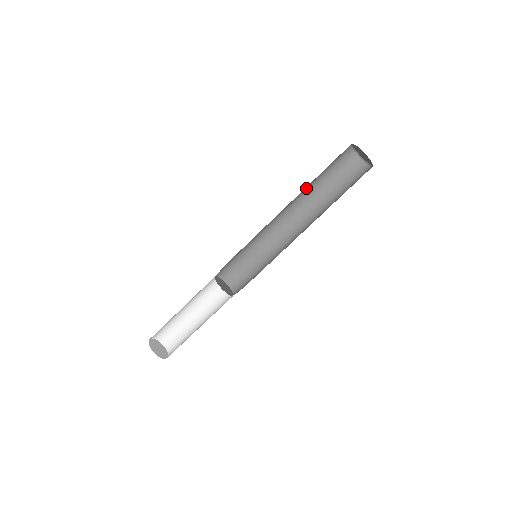
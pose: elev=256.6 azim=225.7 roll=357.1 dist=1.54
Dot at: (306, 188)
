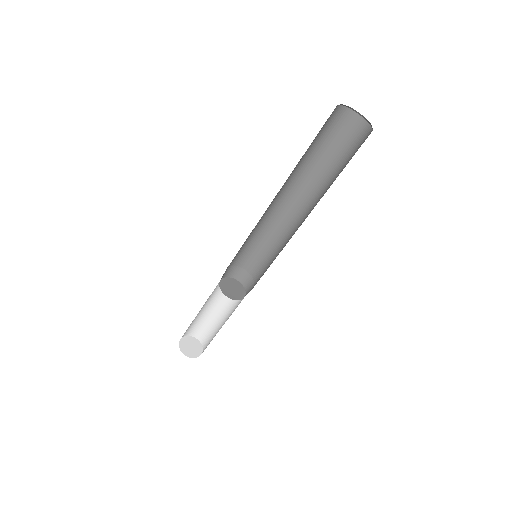
Dot at: occluded
